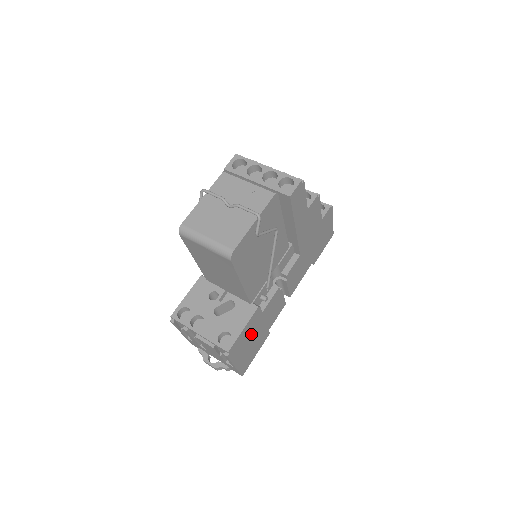
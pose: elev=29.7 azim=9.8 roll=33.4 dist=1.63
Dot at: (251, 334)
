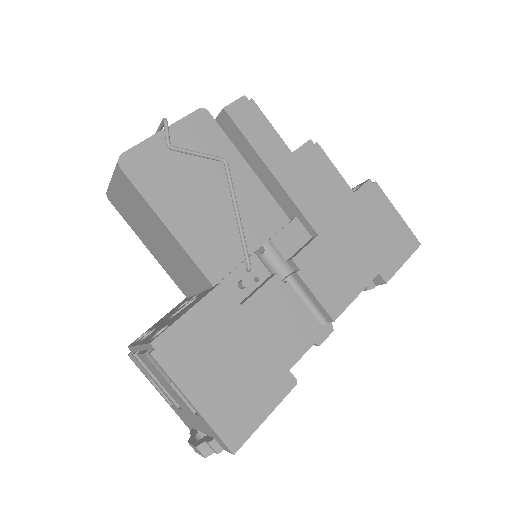
Dot at: (222, 343)
